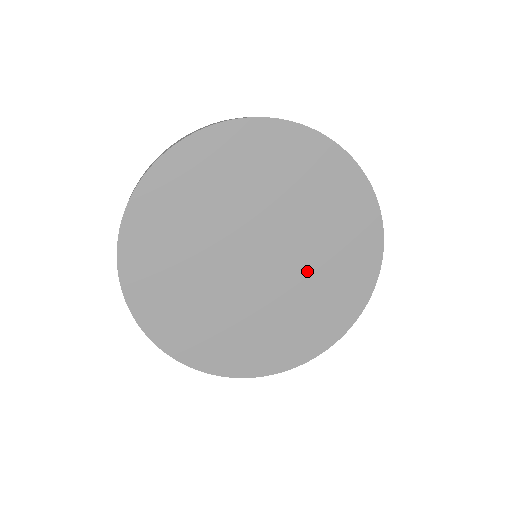
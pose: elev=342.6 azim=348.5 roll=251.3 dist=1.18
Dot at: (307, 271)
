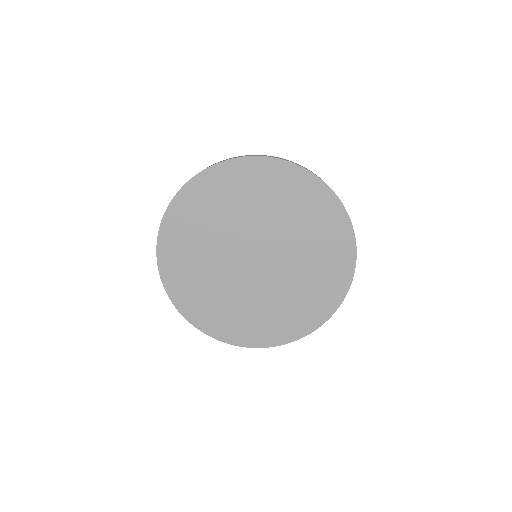
Dot at: (295, 249)
